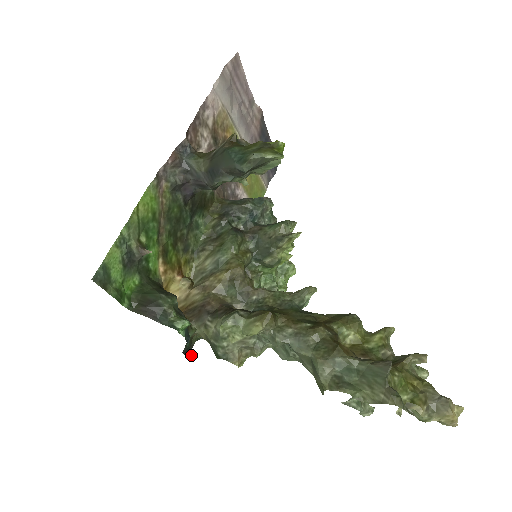
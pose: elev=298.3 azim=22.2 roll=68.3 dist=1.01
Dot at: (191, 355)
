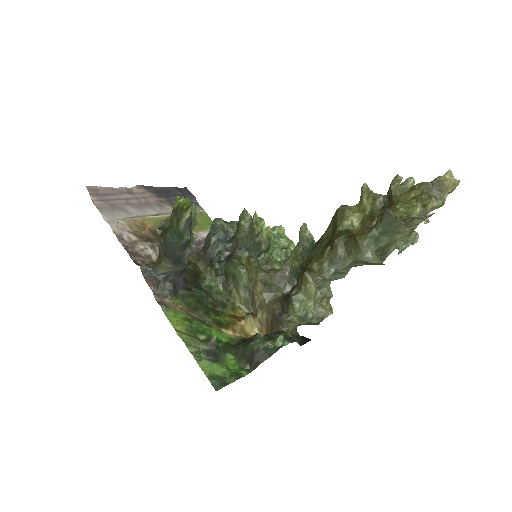
Dot at: (305, 339)
